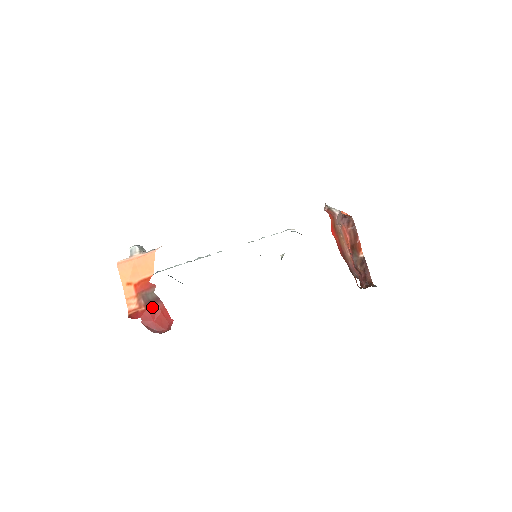
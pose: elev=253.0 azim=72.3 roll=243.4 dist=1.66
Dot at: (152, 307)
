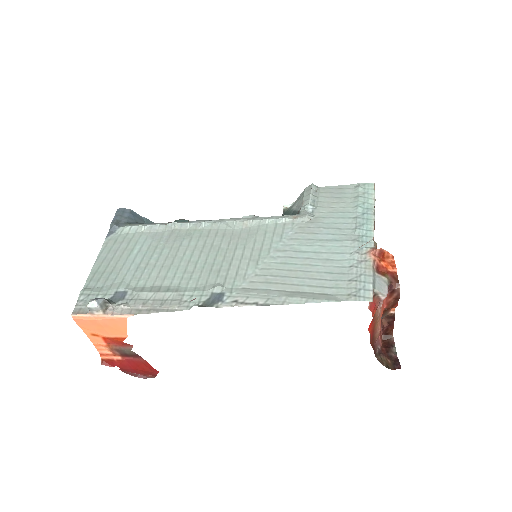
Dot at: (131, 359)
